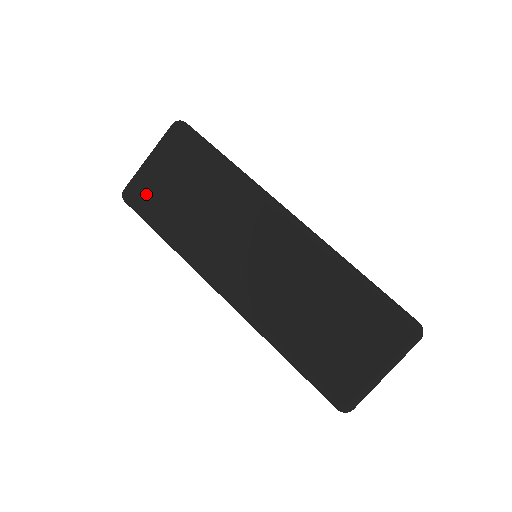
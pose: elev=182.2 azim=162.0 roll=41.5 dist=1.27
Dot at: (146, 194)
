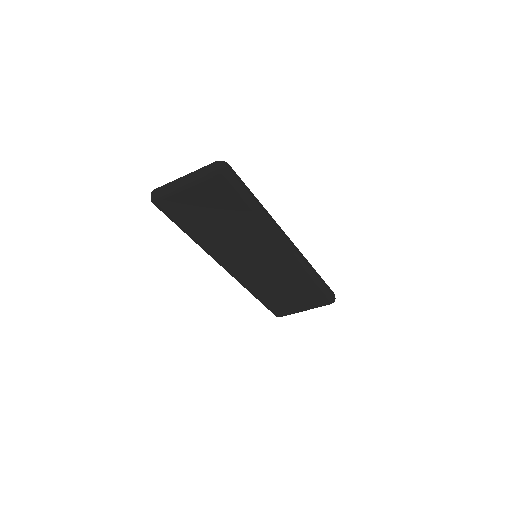
Dot at: (178, 209)
